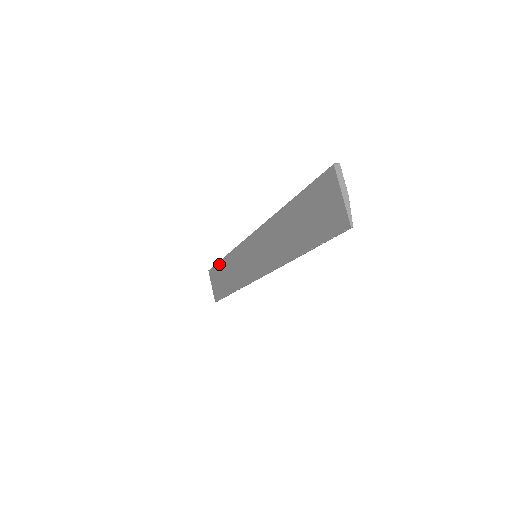
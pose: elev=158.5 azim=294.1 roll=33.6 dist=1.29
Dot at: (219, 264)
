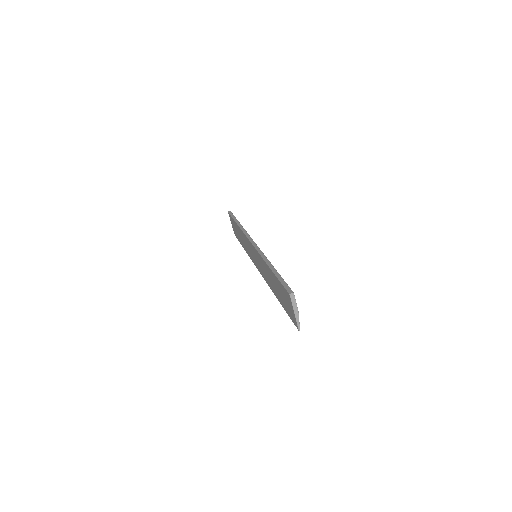
Dot at: (234, 222)
